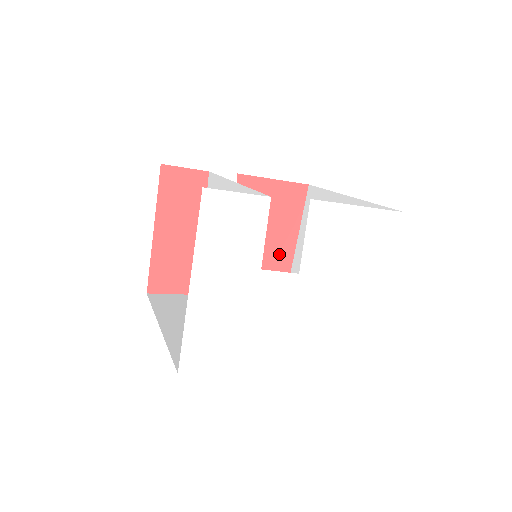
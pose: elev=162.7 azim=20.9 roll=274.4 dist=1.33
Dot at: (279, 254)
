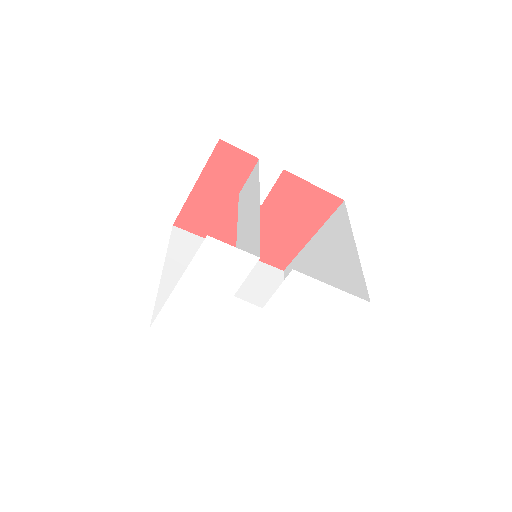
Dot at: (293, 240)
